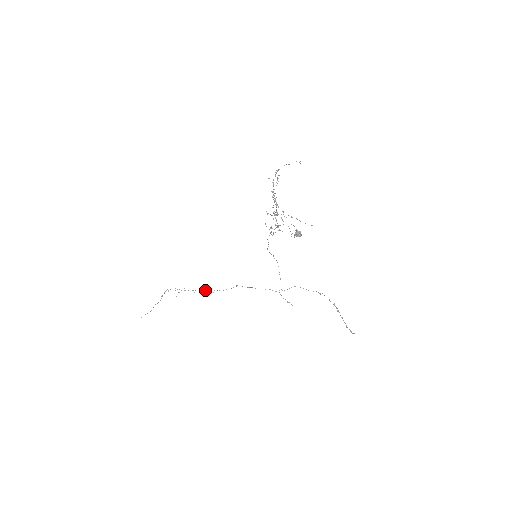
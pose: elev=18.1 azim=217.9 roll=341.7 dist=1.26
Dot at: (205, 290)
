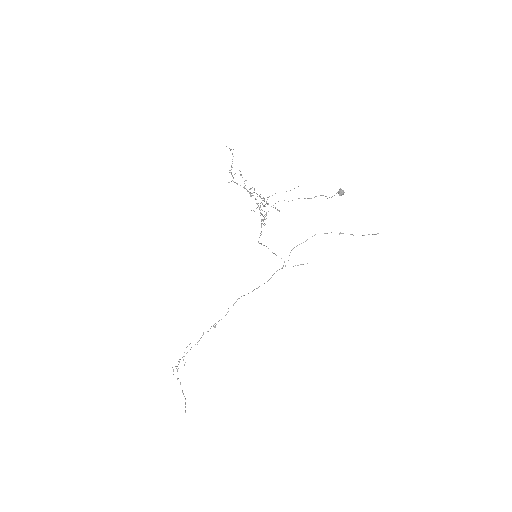
Dot at: (203, 334)
